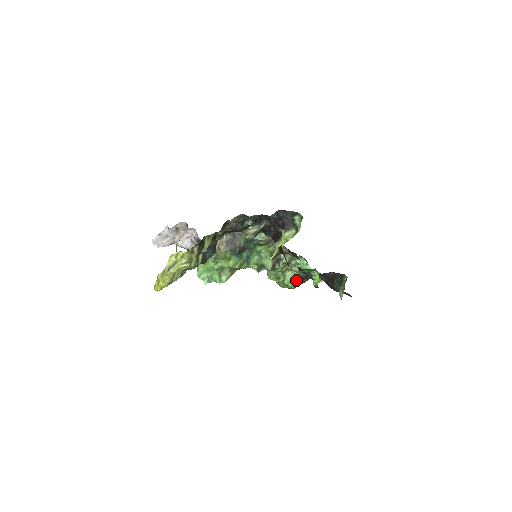
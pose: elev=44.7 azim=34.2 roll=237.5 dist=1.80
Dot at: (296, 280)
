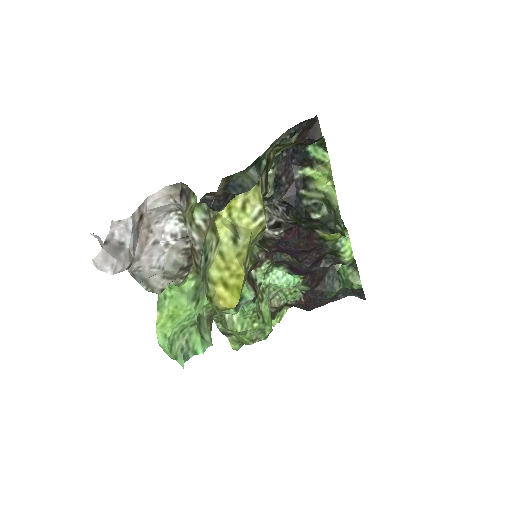
Dot at: (270, 317)
